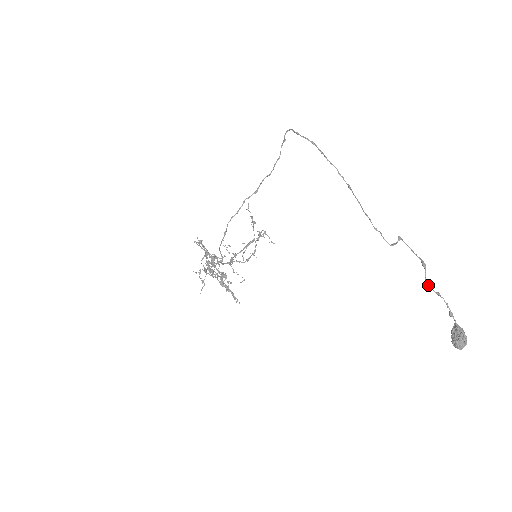
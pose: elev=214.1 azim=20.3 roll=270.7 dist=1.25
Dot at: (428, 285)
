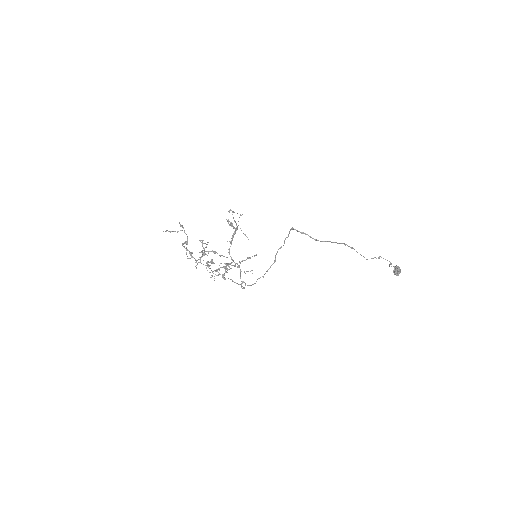
Dot at: occluded
